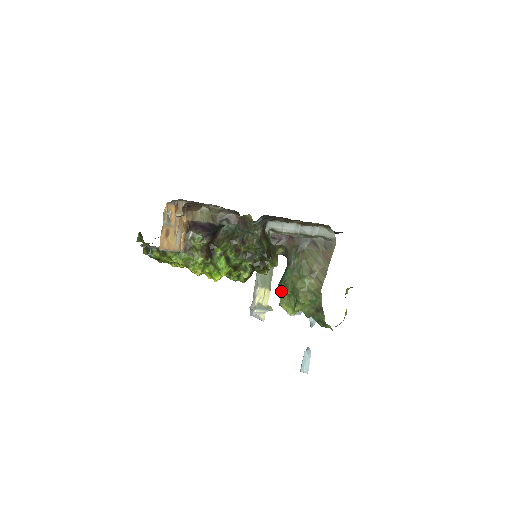
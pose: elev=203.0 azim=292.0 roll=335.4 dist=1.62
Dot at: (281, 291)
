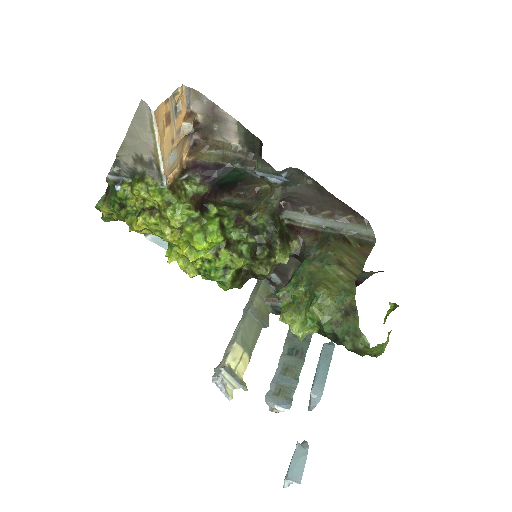
Dot at: (289, 289)
